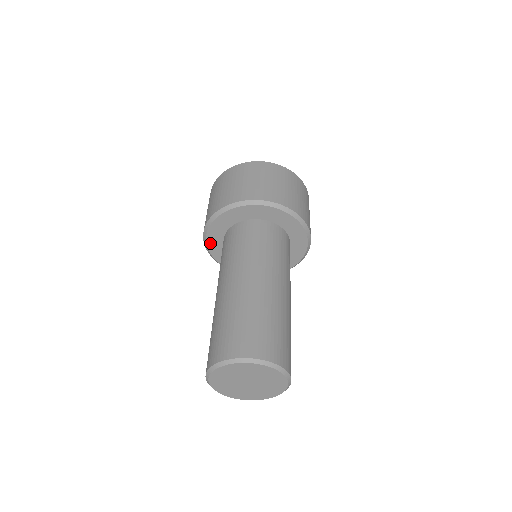
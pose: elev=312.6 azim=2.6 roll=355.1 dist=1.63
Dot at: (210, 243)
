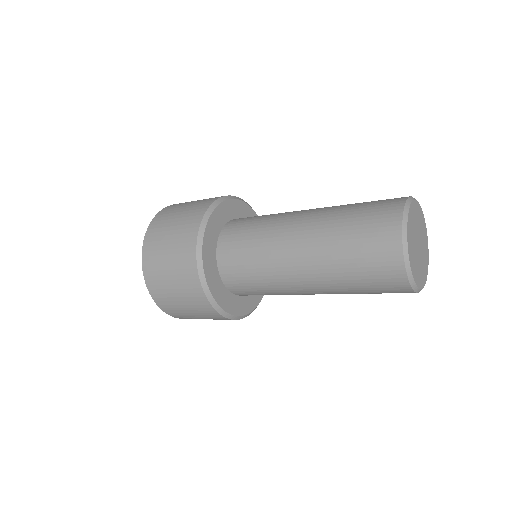
Dot at: (220, 302)
